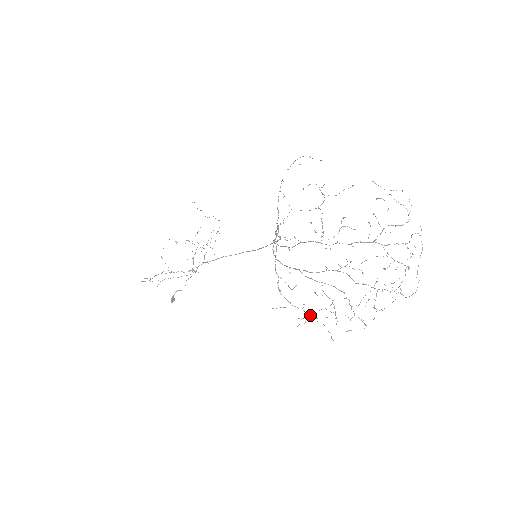
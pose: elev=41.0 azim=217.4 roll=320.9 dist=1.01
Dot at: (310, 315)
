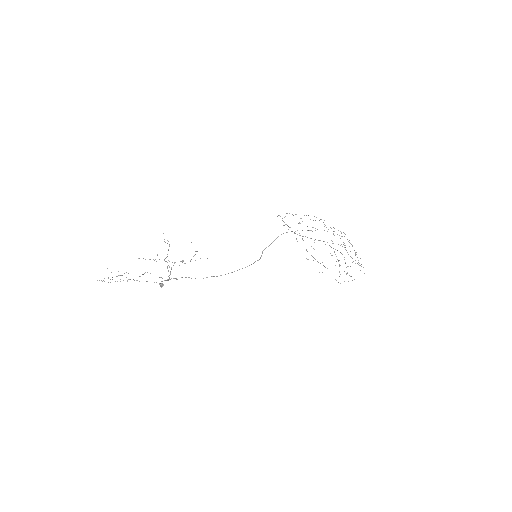
Dot at: occluded
